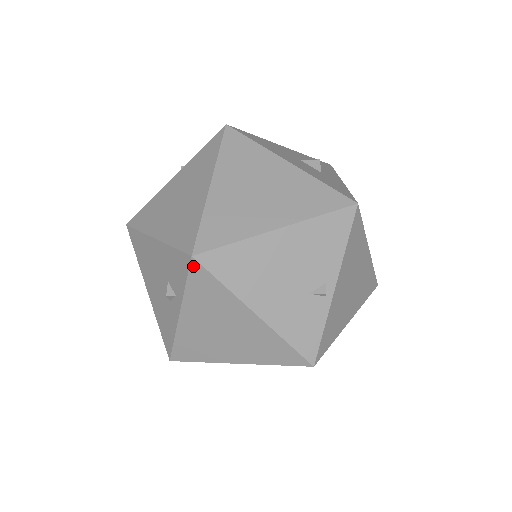
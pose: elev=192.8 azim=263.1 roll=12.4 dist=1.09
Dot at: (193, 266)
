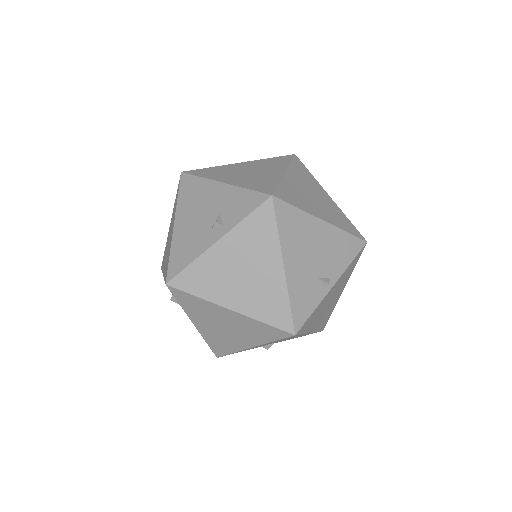
Dot at: (266, 204)
